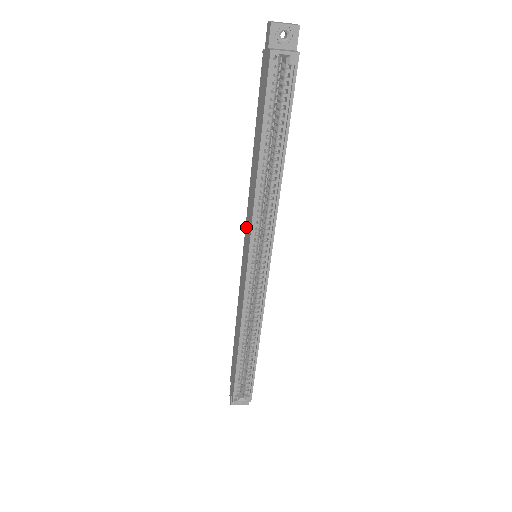
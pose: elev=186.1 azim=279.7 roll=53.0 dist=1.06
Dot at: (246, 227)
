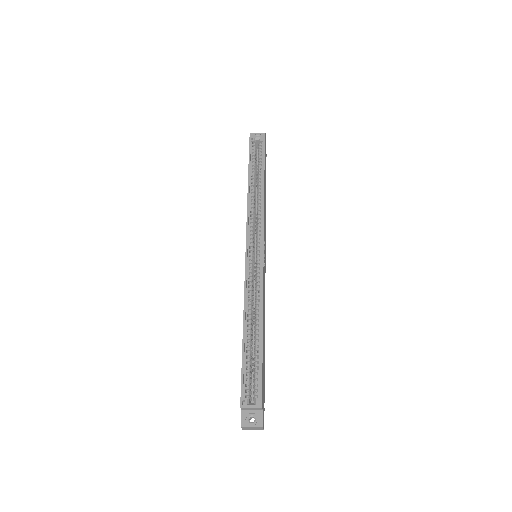
Dot at: occluded
